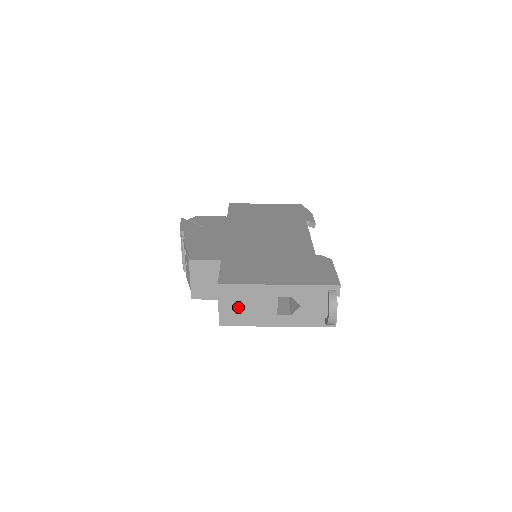
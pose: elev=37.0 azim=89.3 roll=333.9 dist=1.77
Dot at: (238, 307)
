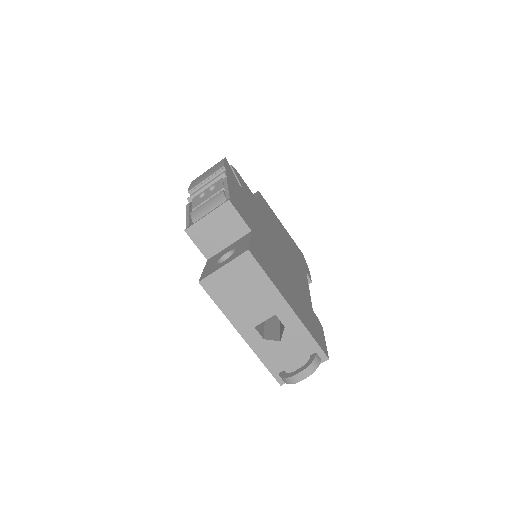
Dot at: (236, 286)
